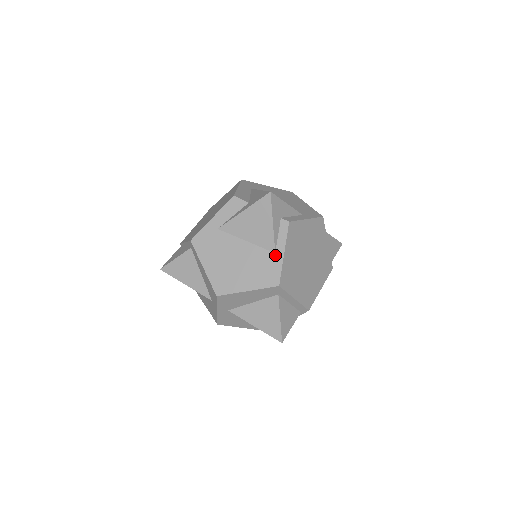
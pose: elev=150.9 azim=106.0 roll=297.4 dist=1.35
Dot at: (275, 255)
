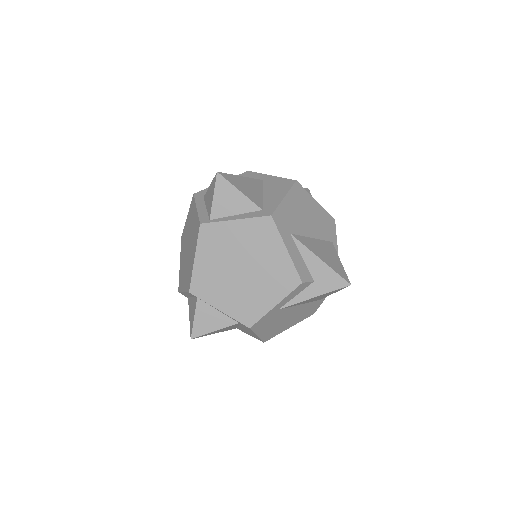
Dot at: (320, 301)
